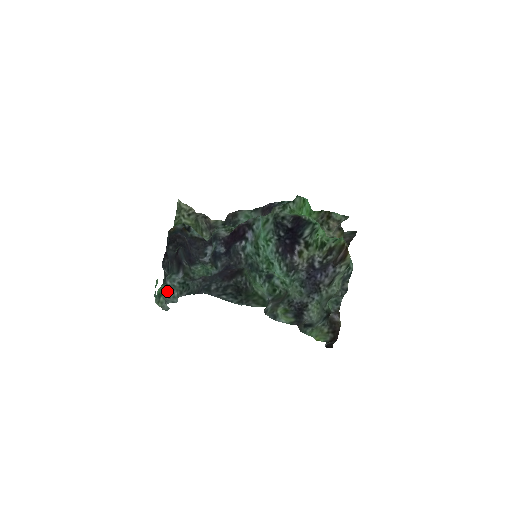
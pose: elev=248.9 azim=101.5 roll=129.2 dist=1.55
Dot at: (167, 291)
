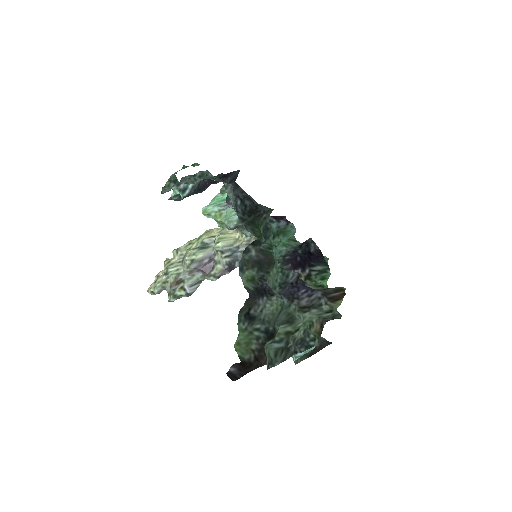
Dot at: (195, 175)
